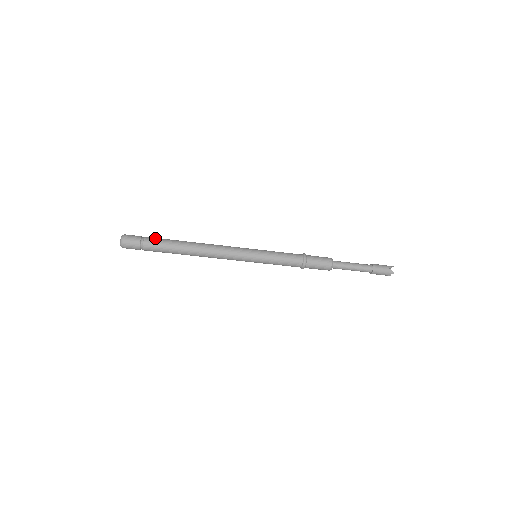
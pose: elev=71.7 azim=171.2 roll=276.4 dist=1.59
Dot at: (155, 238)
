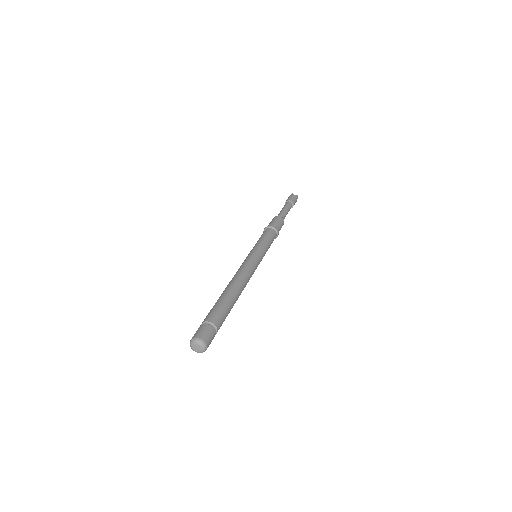
Dot at: (222, 319)
